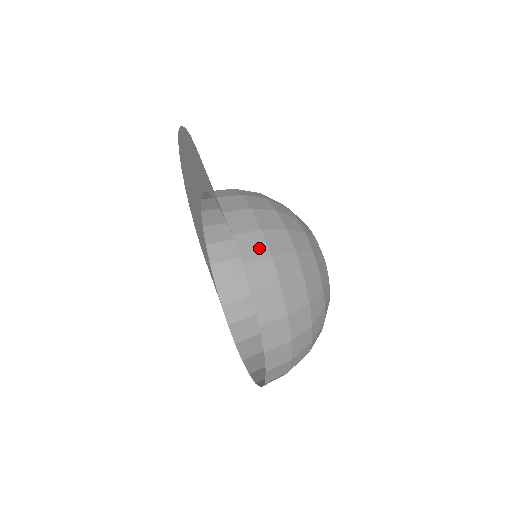
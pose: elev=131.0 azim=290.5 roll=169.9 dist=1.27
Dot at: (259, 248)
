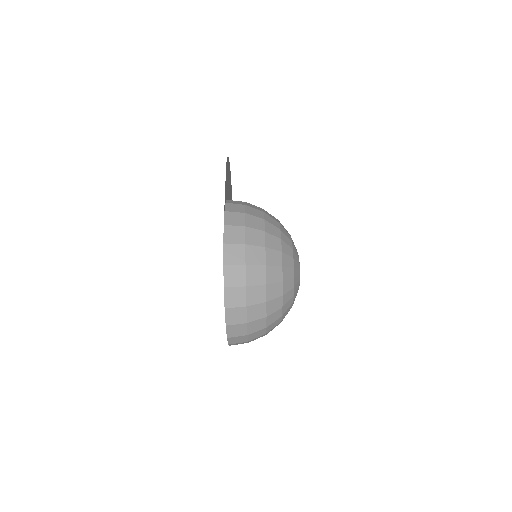
Dot at: (239, 237)
